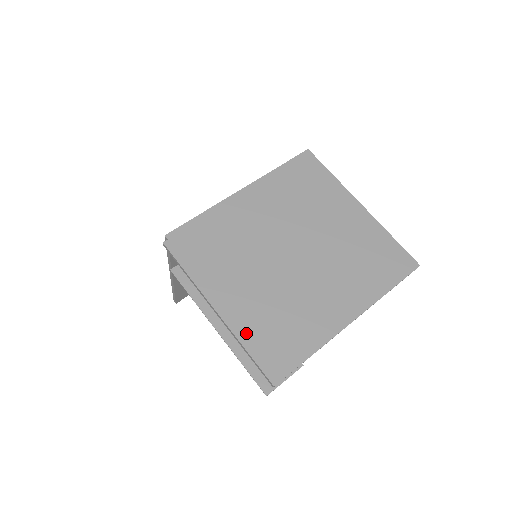
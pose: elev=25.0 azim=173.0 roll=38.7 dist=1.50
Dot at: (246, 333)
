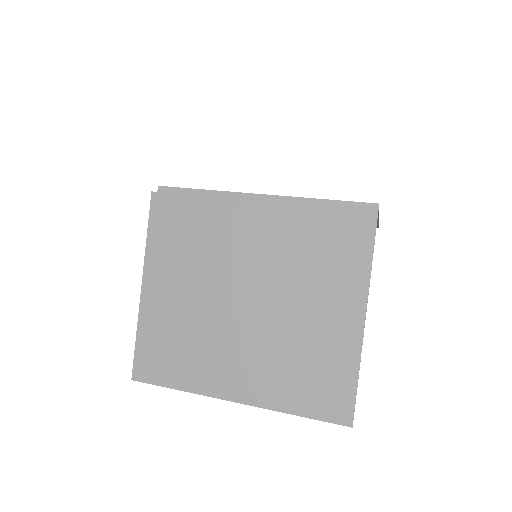
Dot at: (147, 325)
